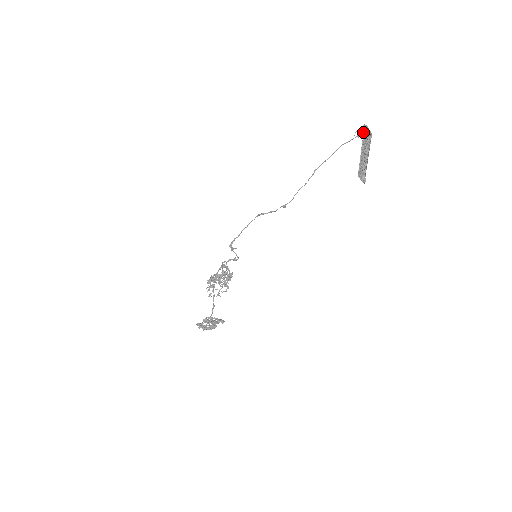
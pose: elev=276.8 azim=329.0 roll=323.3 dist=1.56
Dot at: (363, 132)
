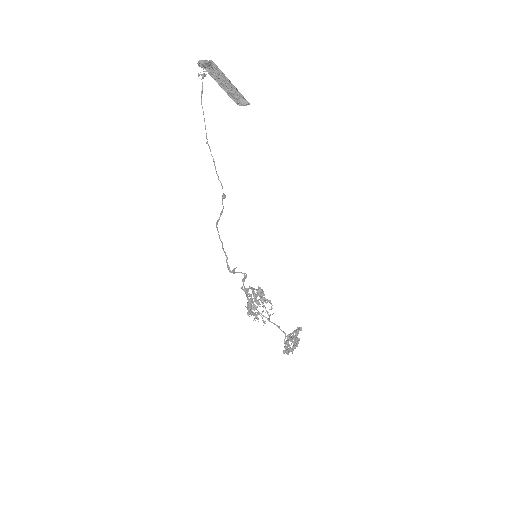
Dot at: (203, 68)
